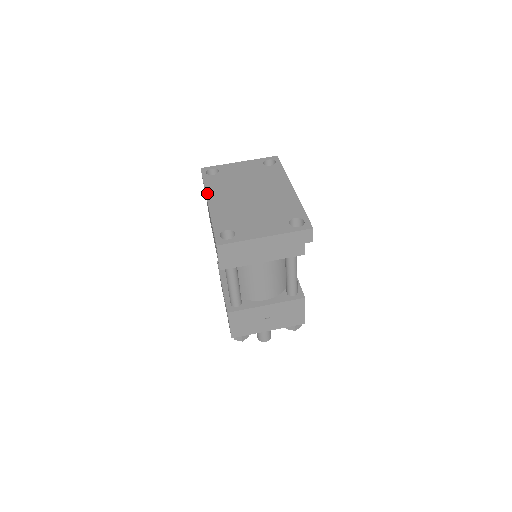
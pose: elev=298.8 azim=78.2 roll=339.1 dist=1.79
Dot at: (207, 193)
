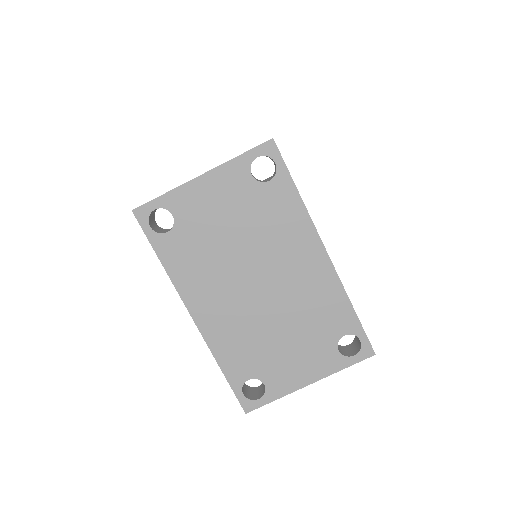
Dot at: (180, 293)
